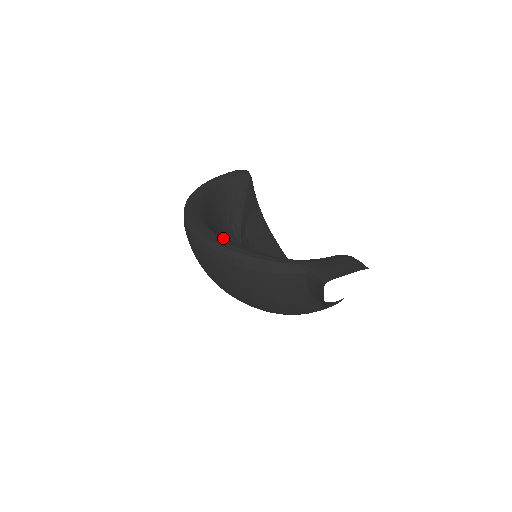
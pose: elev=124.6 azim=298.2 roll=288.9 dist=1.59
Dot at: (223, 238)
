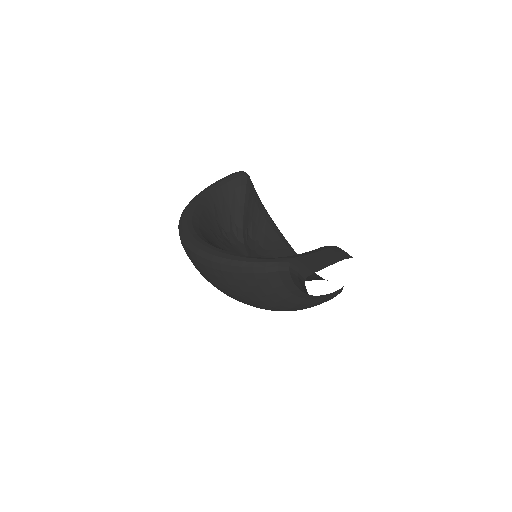
Dot at: (221, 243)
